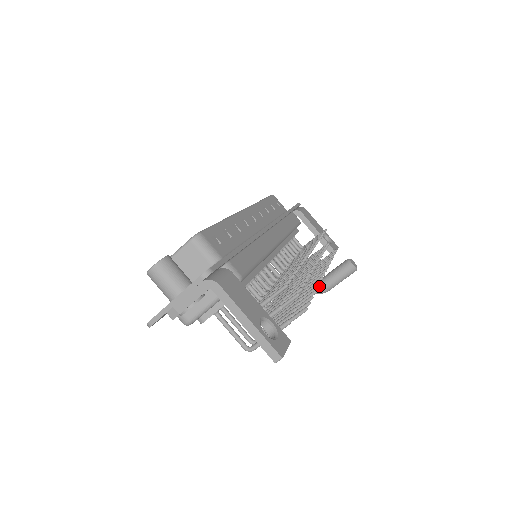
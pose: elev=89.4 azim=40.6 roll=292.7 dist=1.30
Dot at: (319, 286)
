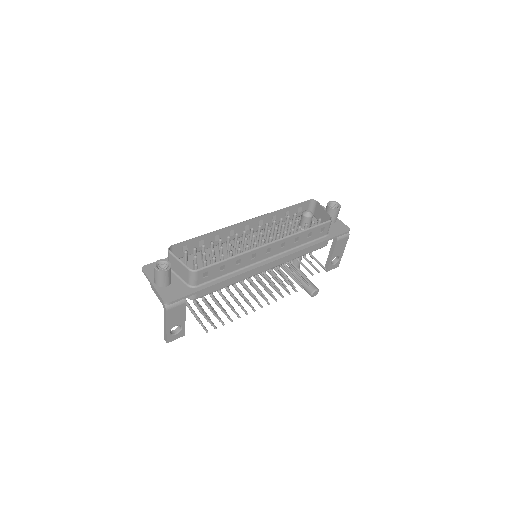
Dot at: occluded
